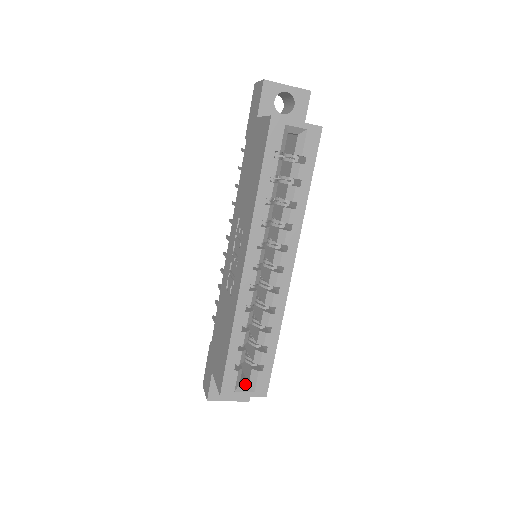
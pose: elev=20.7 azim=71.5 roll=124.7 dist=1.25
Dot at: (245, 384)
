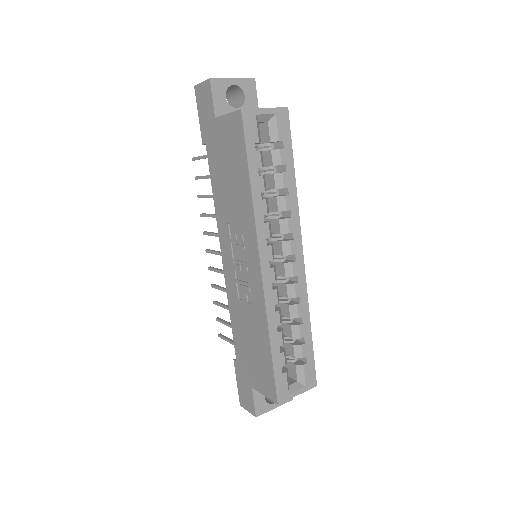
Dot at: (294, 383)
